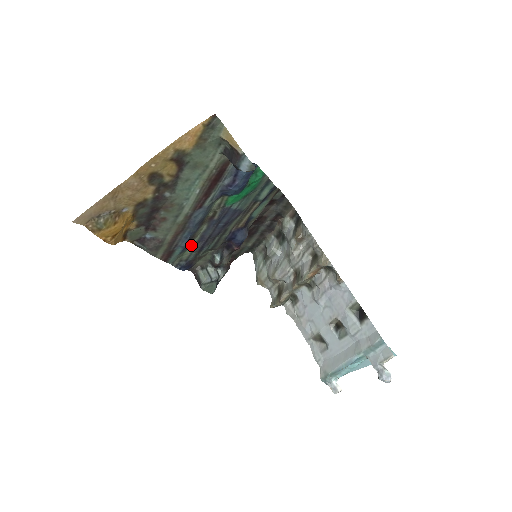
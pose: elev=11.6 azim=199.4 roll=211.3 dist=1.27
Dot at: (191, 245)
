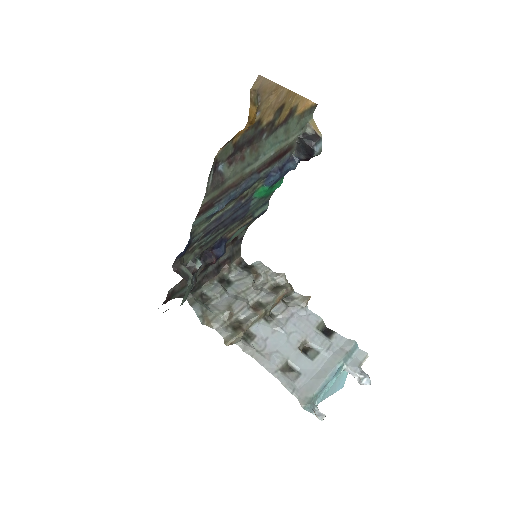
Dot at: (210, 219)
